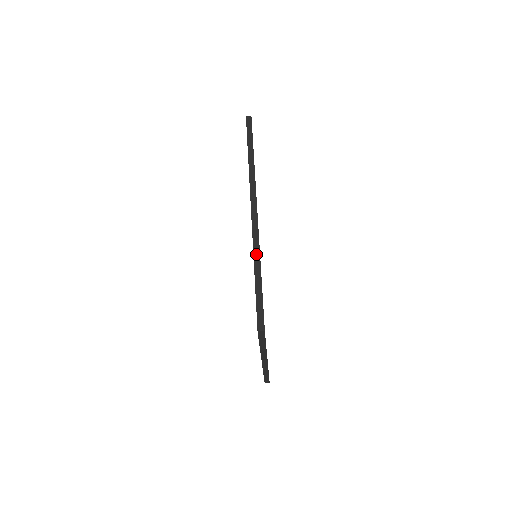
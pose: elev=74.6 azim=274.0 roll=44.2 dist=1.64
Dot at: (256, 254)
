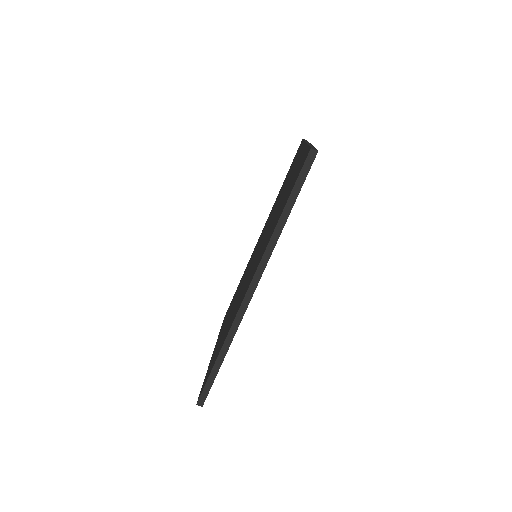
Dot at: (228, 340)
